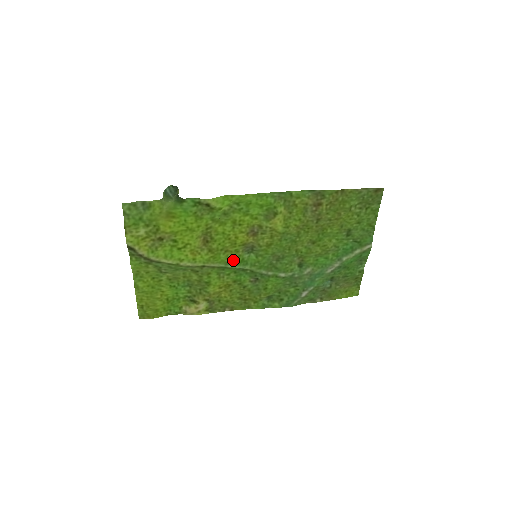
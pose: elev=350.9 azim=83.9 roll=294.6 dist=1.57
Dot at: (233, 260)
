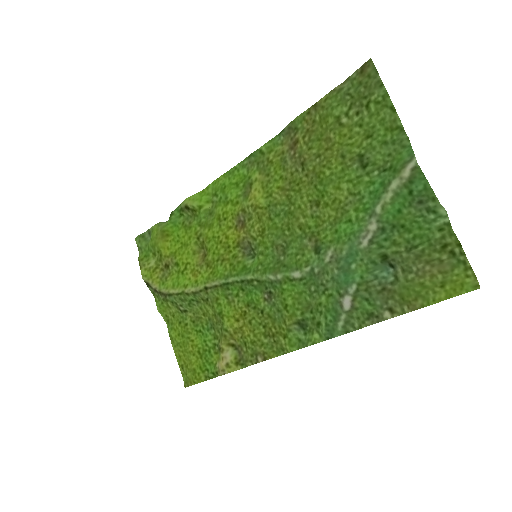
Dot at: (233, 270)
